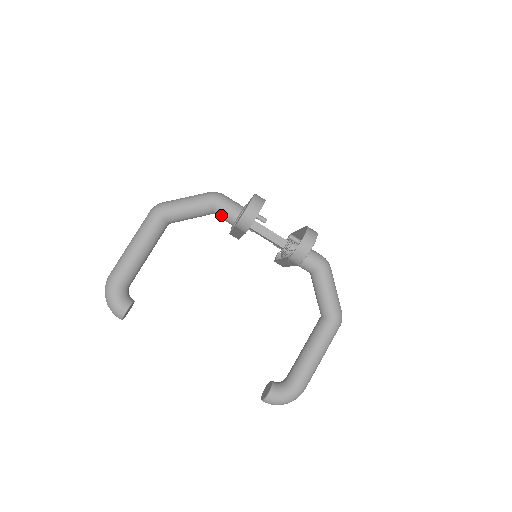
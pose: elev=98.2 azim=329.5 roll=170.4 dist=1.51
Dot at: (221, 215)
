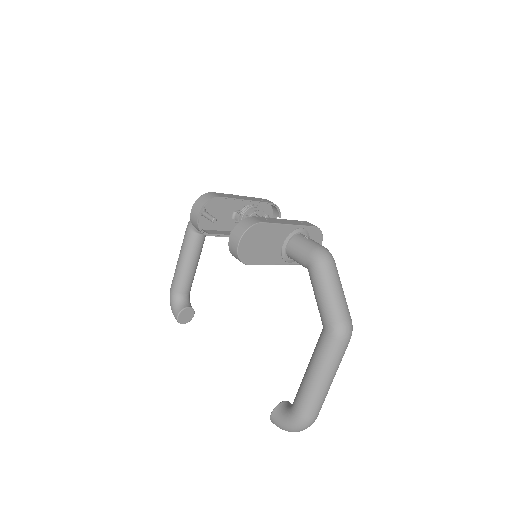
Dot at: occluded
